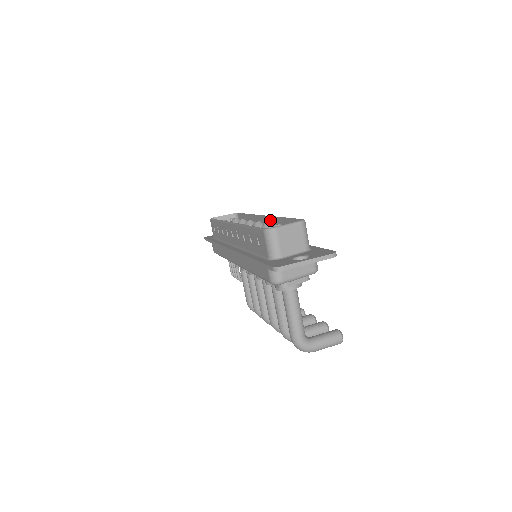
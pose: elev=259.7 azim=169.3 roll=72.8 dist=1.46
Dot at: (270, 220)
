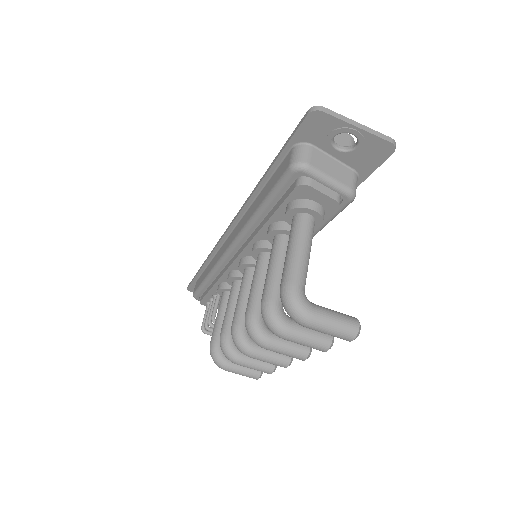
Dot at: occluded
